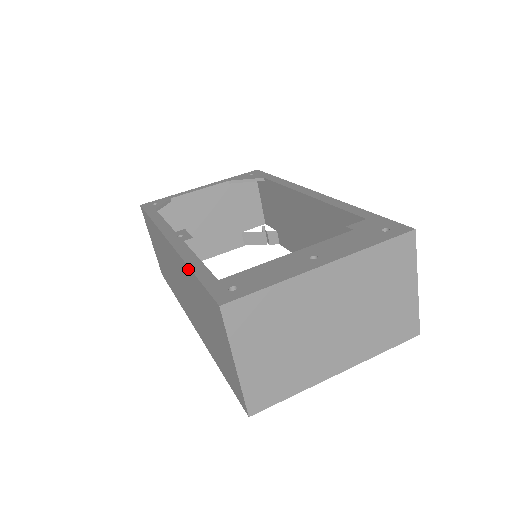
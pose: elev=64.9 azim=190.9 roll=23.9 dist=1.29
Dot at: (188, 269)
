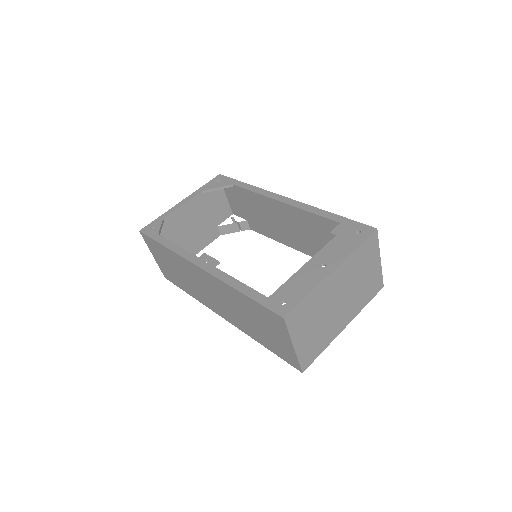
Dot at: (235, 291)
